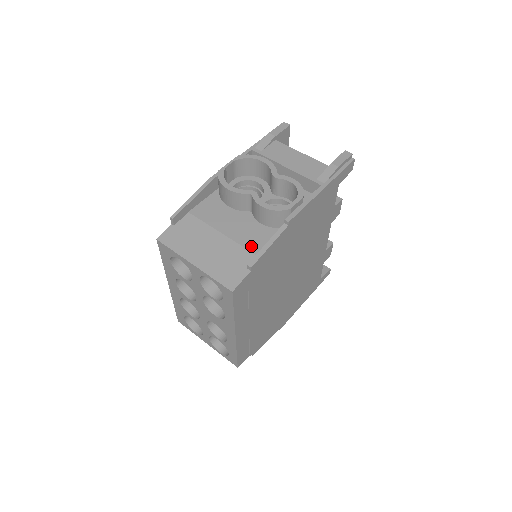
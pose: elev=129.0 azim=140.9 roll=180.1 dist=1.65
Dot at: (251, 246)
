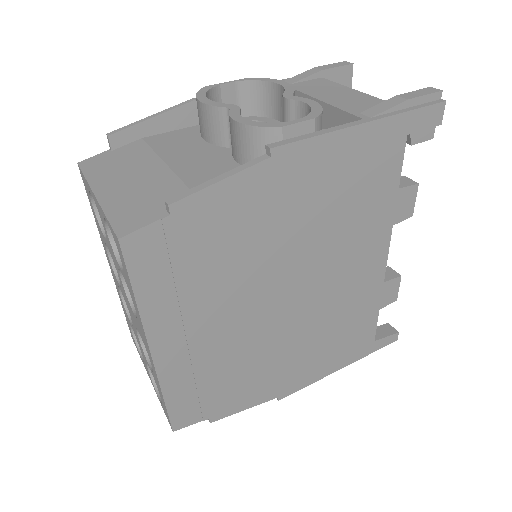
Dot at: (196, 183)
